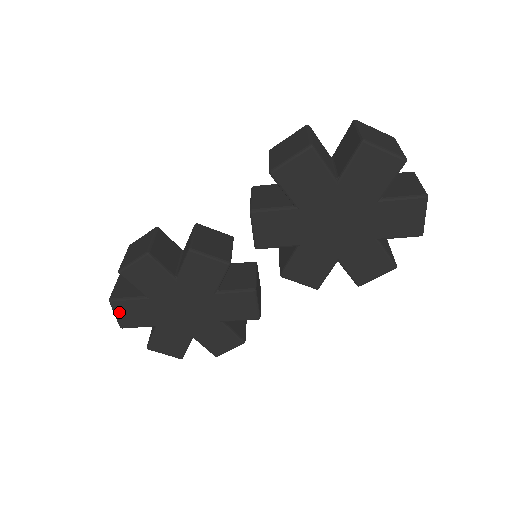
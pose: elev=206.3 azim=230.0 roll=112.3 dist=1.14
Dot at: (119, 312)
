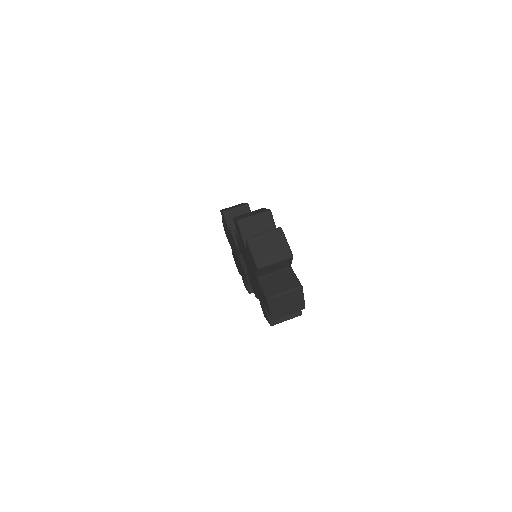
Dot at: (224, 229)
